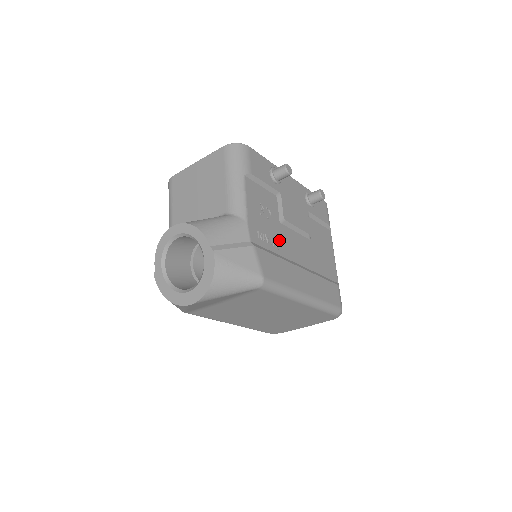
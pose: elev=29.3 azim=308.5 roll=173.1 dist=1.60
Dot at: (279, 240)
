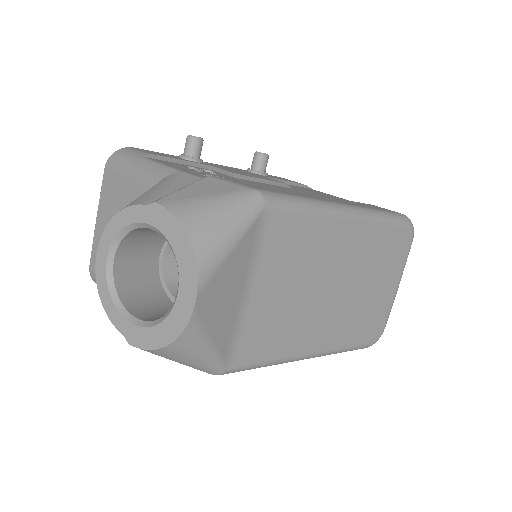
Dot at: occluded
